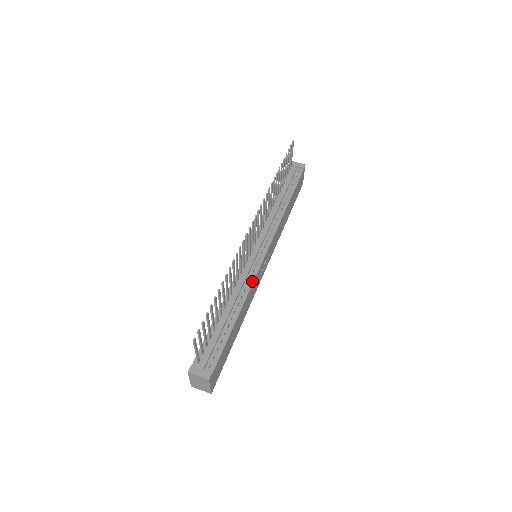
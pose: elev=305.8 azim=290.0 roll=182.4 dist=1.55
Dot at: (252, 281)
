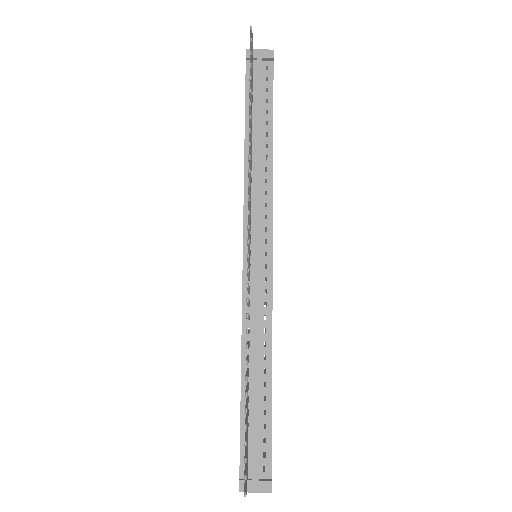
Dot at: (270, 311)
